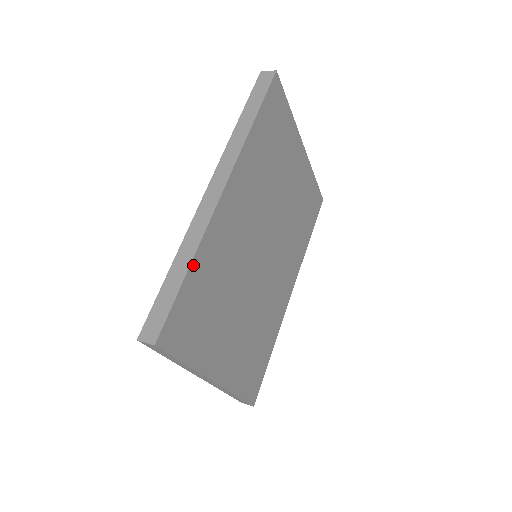
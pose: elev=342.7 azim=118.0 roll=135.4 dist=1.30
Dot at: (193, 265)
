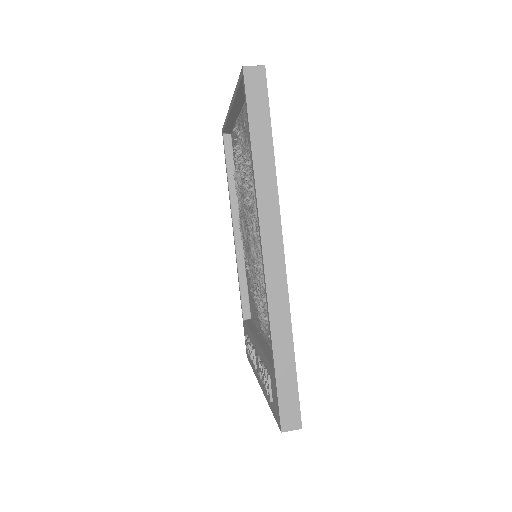
Dot at: (292, 343)
